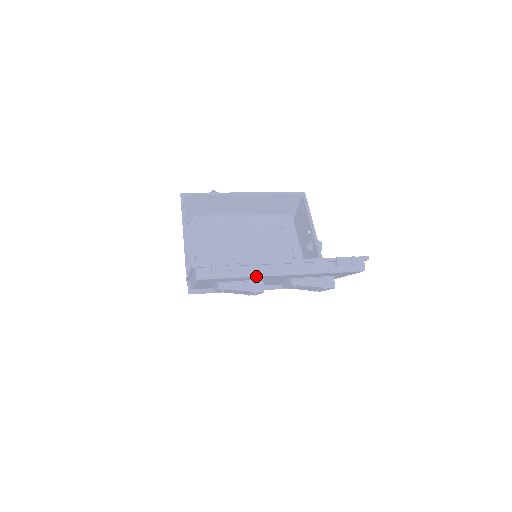
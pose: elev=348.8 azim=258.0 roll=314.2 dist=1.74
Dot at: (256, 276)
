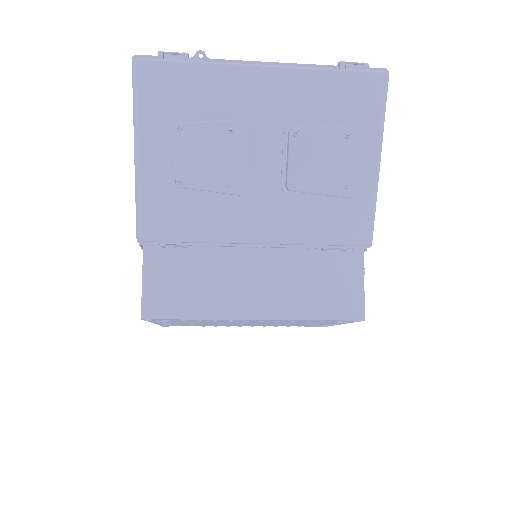
Dot at: (222, 64)
